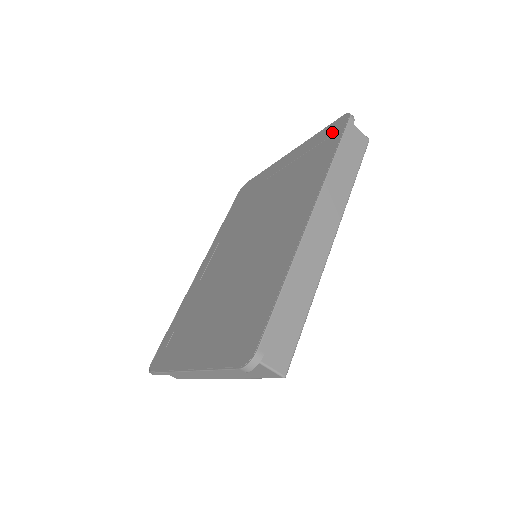
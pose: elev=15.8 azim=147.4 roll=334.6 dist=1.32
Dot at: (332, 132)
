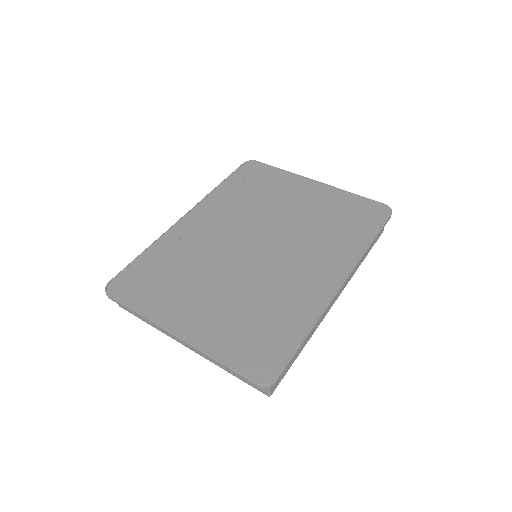
Dot at: (371, 211)
